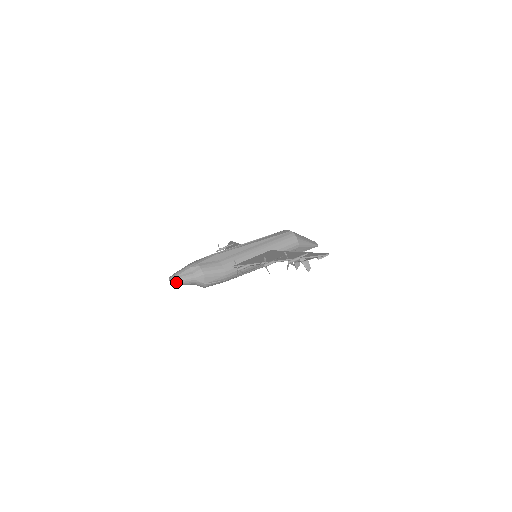
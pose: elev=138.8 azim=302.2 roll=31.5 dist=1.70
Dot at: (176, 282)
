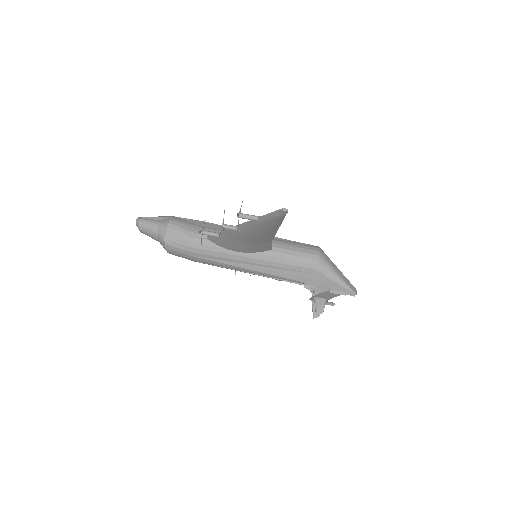
Dot at: (138, 223)
